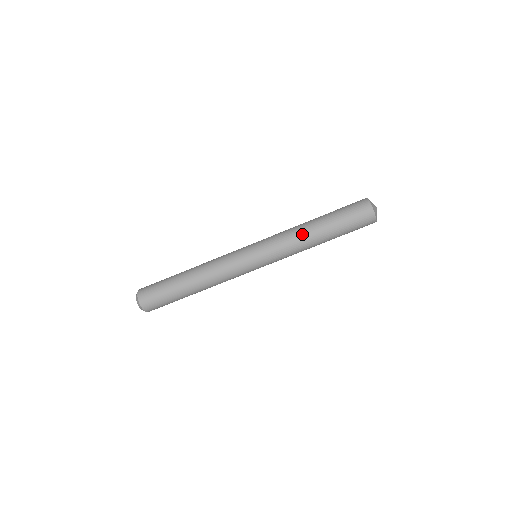
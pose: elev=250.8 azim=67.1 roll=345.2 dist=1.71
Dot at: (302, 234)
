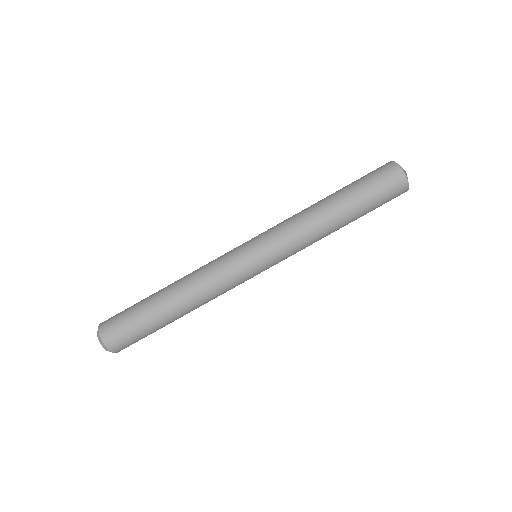
Dot at: (314, 215)
